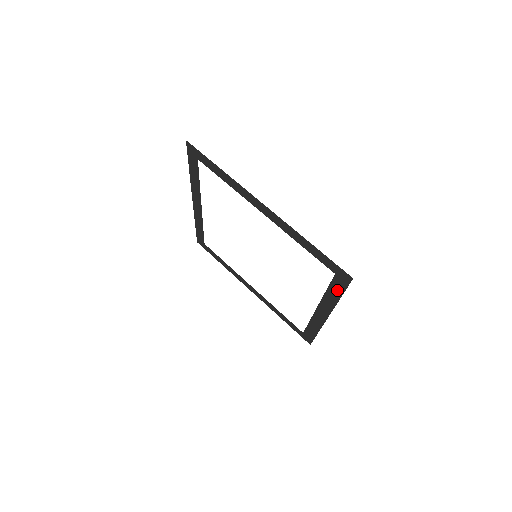
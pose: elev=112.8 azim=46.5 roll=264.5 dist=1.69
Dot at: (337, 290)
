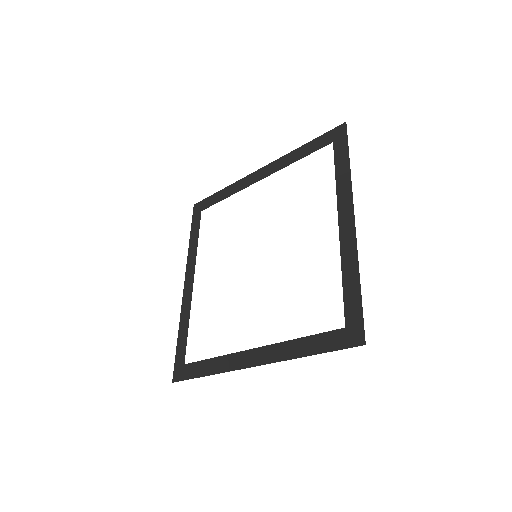
Dot at: (320, 345)
